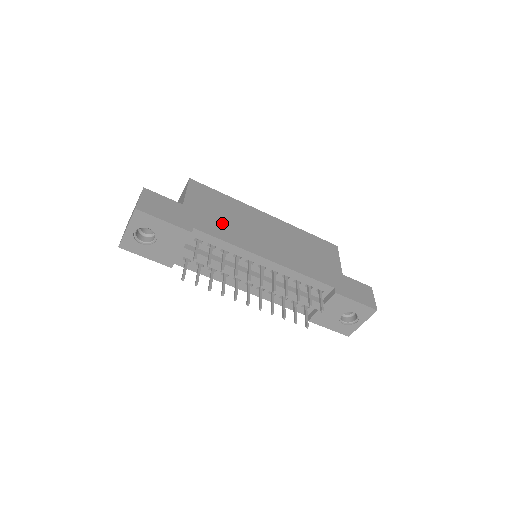
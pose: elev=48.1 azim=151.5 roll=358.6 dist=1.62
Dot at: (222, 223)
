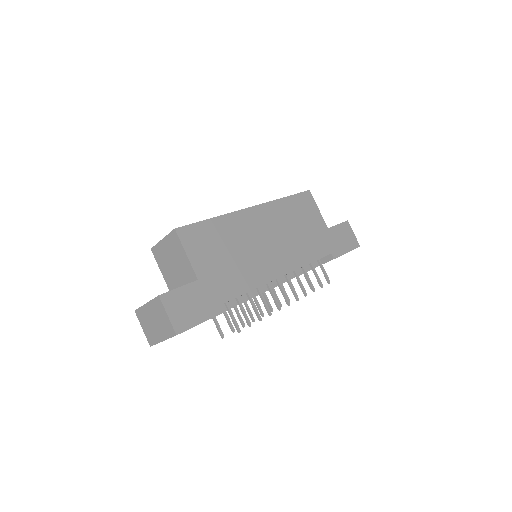
Dot at: (235, 268)
